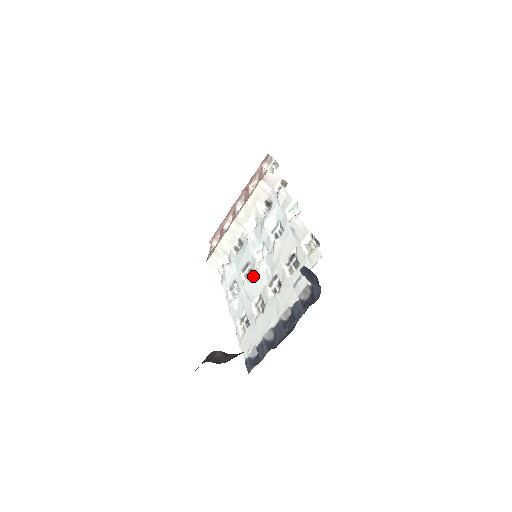
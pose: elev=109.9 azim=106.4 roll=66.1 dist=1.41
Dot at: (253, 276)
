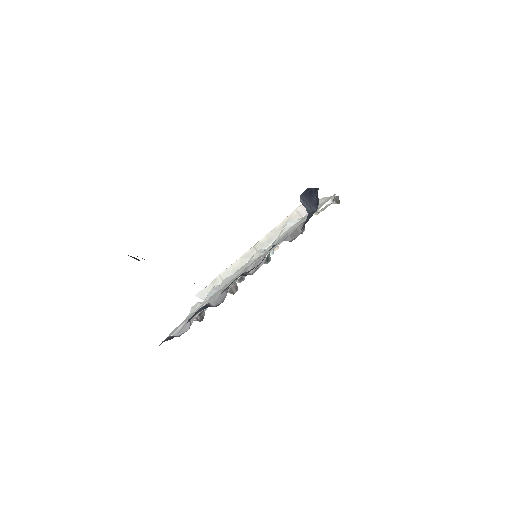
Dot at: (240, 268)
